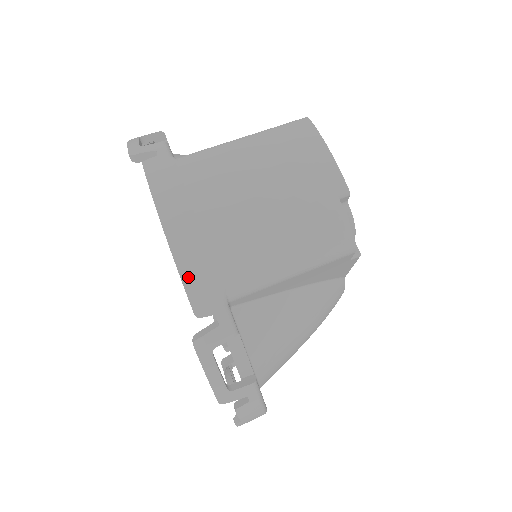
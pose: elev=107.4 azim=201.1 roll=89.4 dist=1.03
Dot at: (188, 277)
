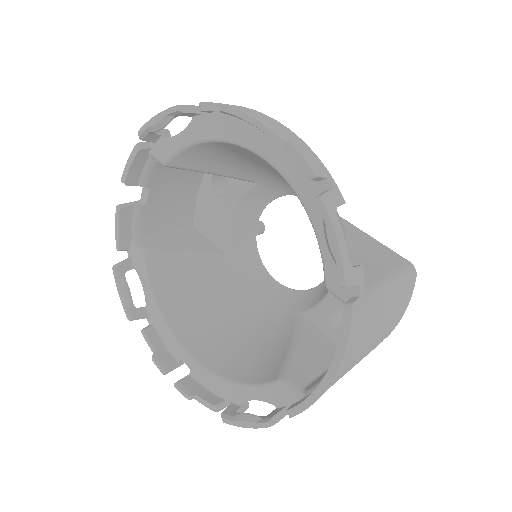
Dot at: (312, 404)
